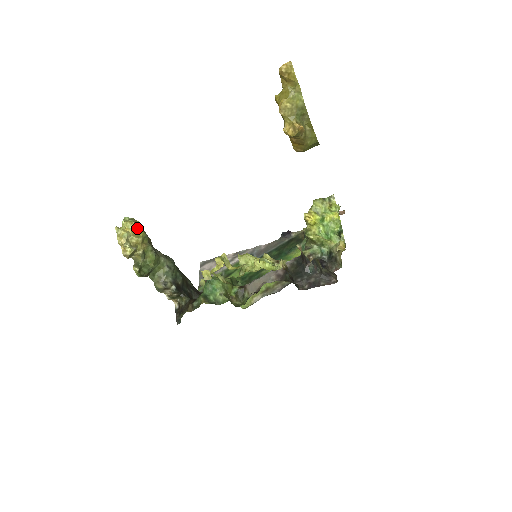
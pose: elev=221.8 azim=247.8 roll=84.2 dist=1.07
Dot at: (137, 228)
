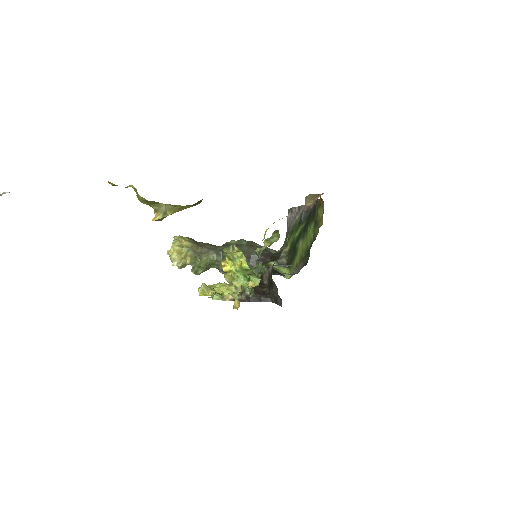
Dot at: (179, 247)
